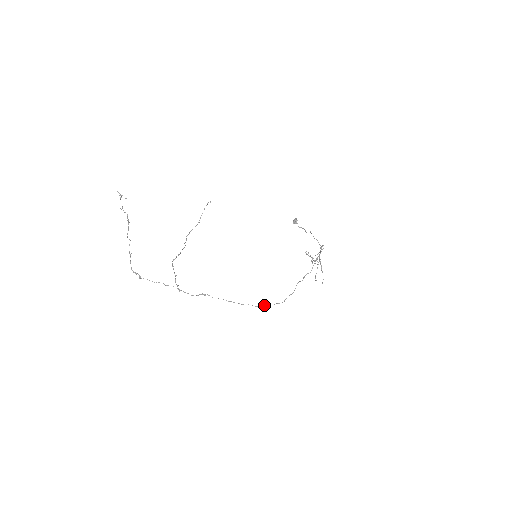
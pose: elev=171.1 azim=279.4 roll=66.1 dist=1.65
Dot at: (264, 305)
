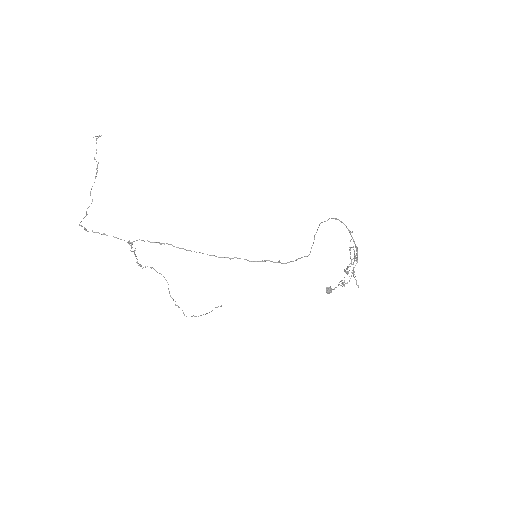
Dot at: (257, 261)
